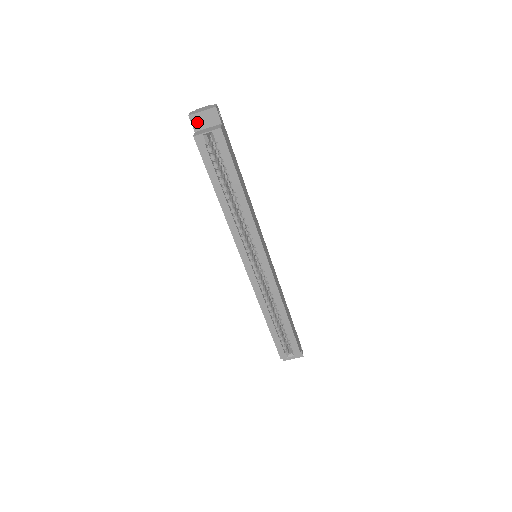
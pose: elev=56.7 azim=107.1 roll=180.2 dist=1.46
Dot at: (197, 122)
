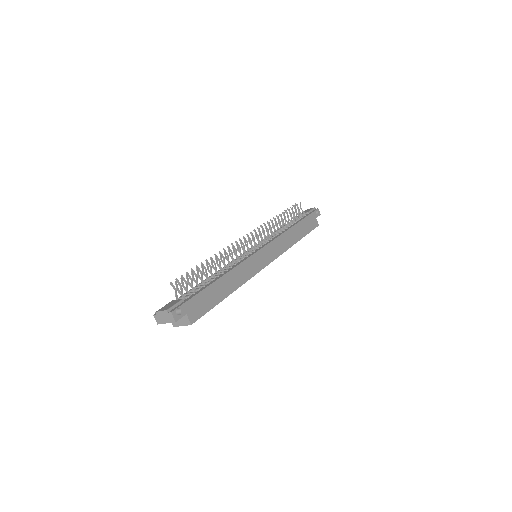
Dot at: occluded
